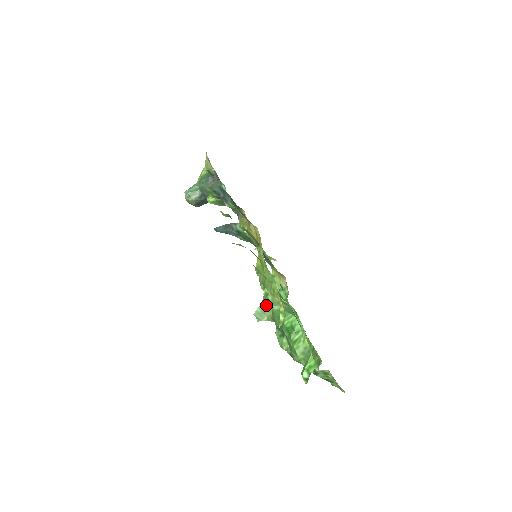
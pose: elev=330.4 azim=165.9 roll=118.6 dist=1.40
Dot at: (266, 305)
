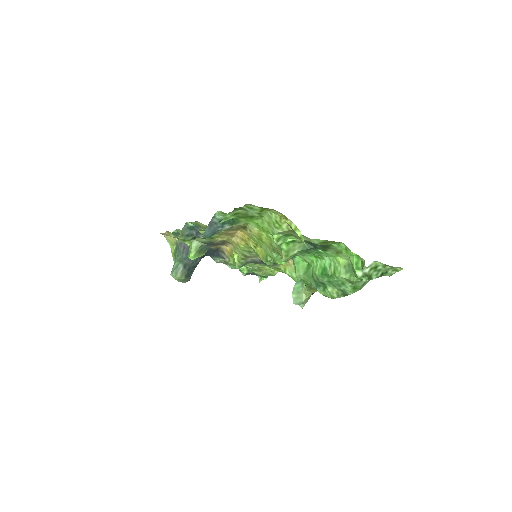
Dot at: (287, 257)
